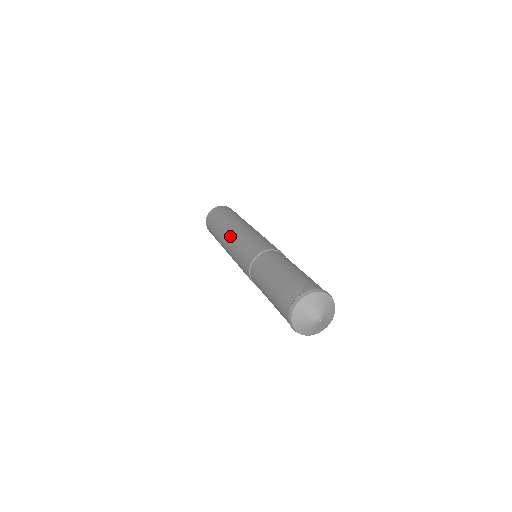
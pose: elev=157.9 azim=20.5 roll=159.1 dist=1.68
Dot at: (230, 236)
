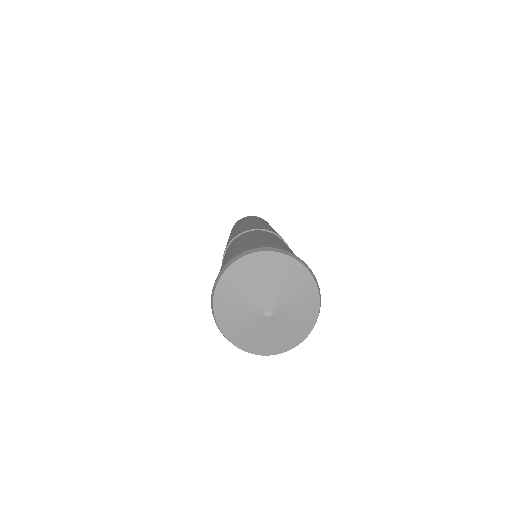
Dot at: occluded
